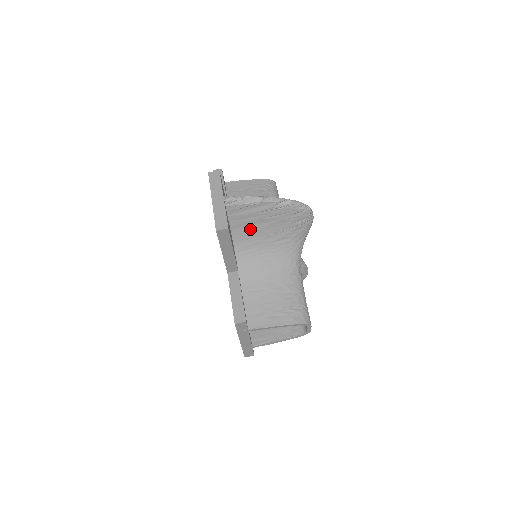
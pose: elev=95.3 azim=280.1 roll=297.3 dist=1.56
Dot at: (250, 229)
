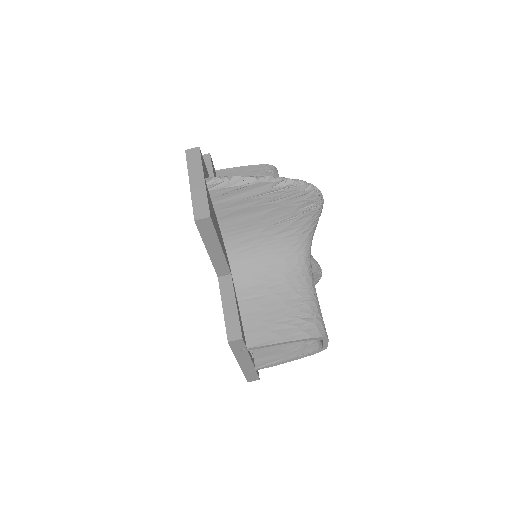
Dot at: (243, 220)
